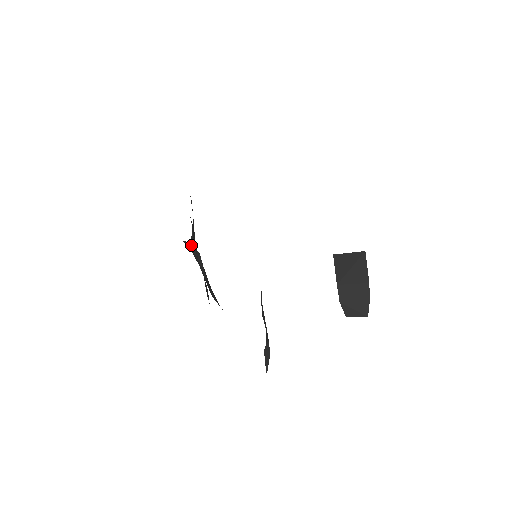
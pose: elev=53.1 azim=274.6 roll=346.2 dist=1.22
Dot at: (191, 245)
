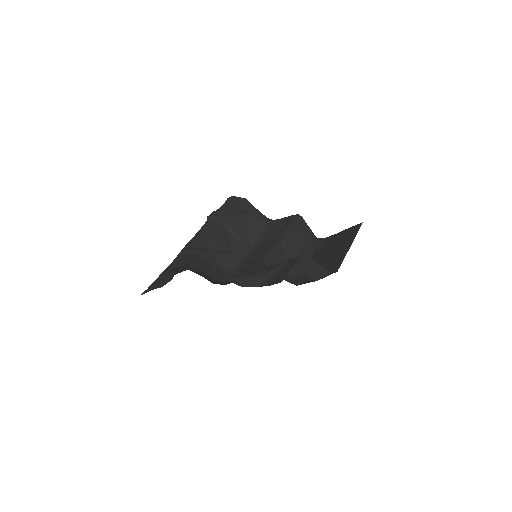
Dot at: (223, 266)
